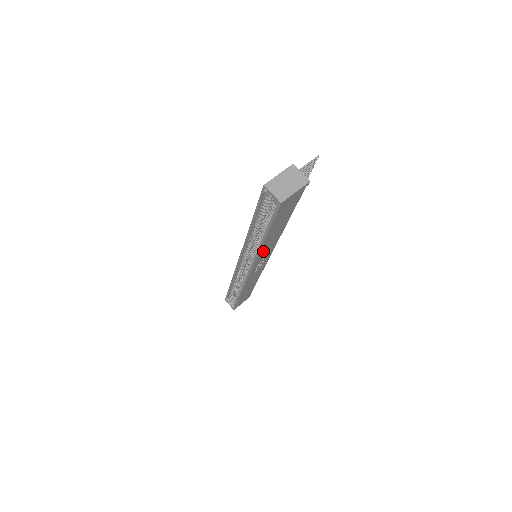
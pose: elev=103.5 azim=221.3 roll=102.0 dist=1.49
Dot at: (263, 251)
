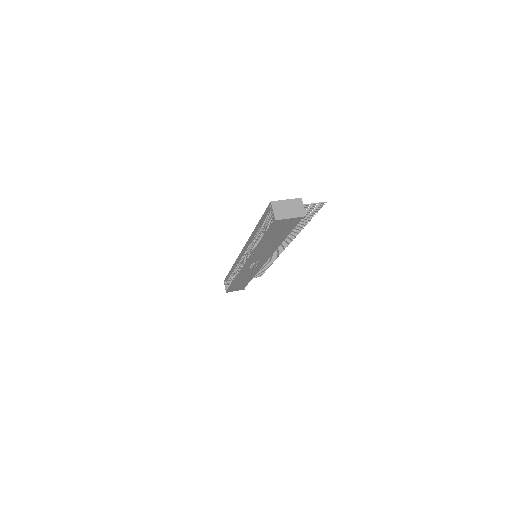
Dot at: (258, 253)
